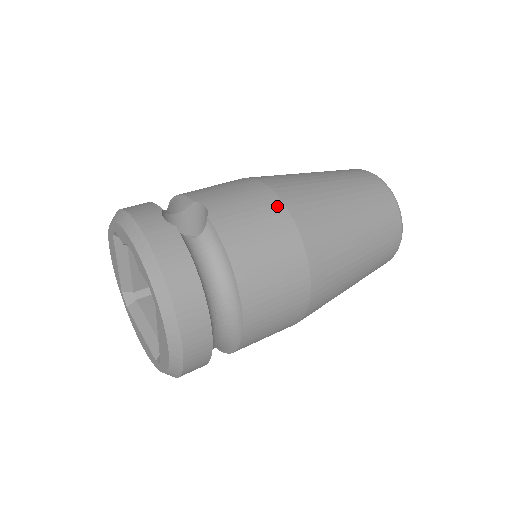
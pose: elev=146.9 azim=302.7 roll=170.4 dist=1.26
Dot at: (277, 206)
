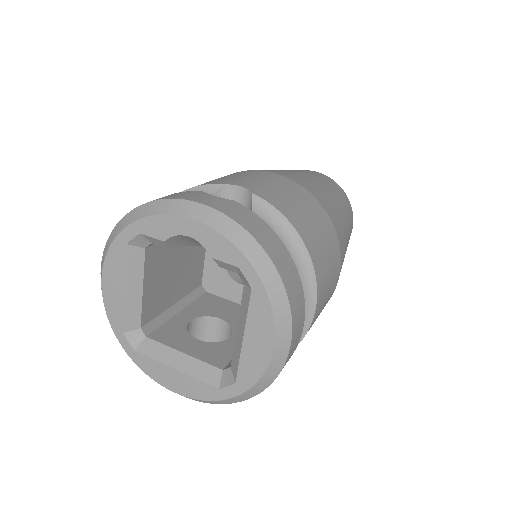
Dot at: (293, 184)
